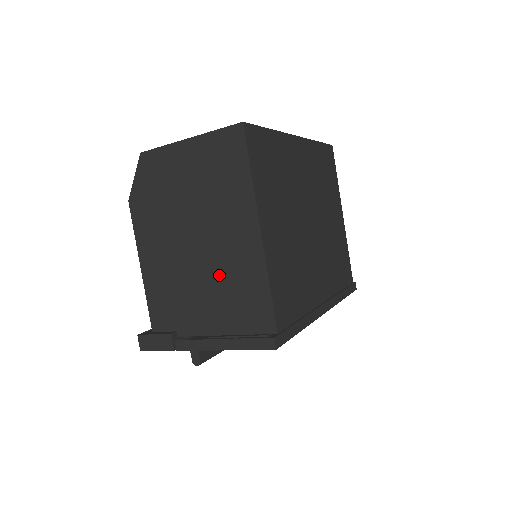
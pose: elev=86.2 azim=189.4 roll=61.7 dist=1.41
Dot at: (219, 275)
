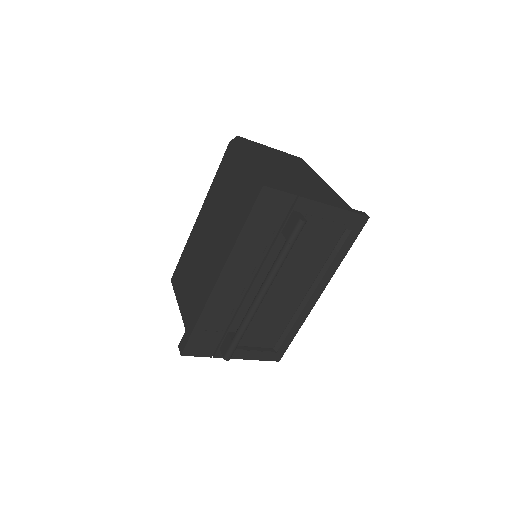
Dot at: (311, 188)
